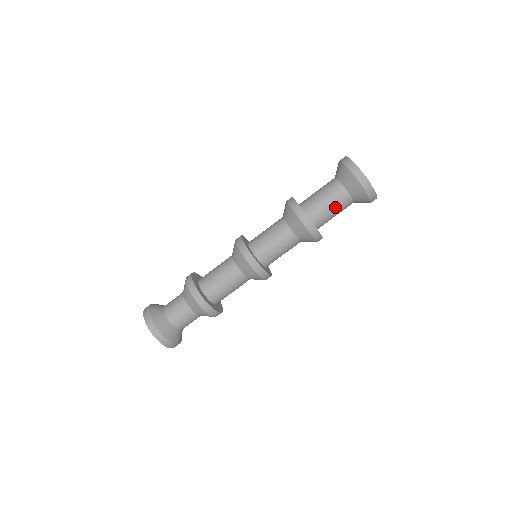
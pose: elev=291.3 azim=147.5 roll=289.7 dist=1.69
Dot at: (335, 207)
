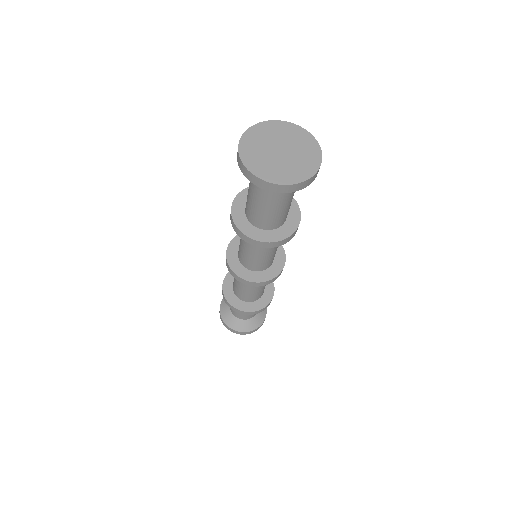
Dot at: (286, 205)
